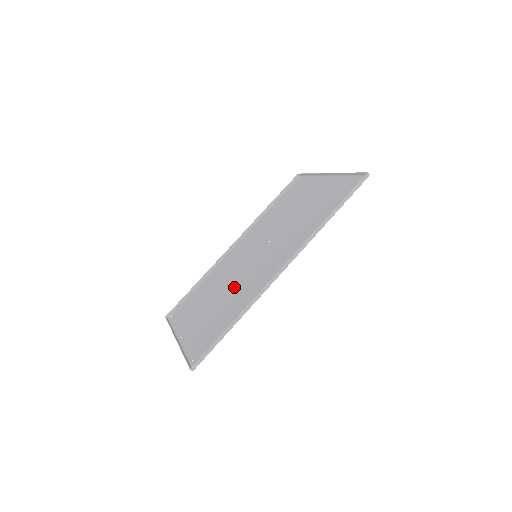
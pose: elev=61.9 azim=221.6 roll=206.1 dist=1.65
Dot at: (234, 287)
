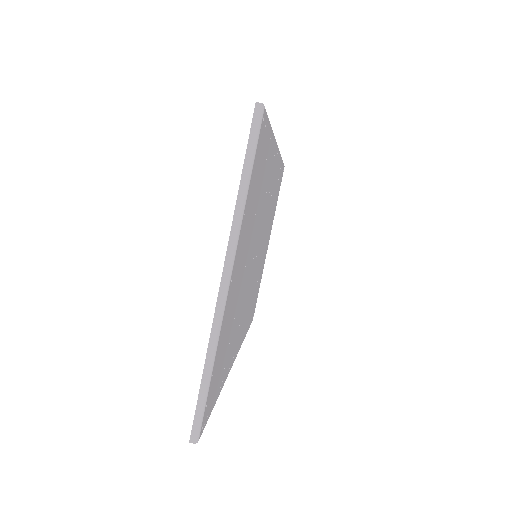
Dot at: occluded
